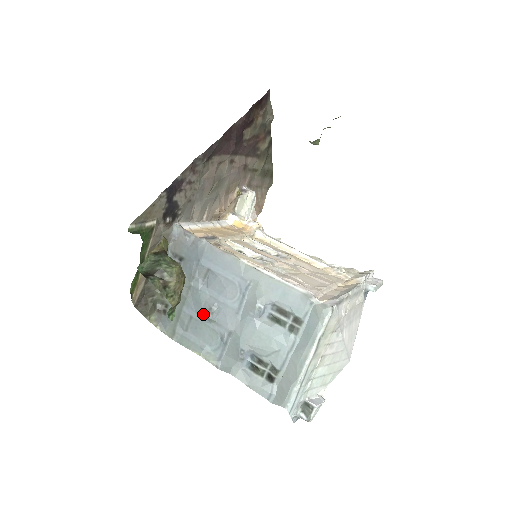
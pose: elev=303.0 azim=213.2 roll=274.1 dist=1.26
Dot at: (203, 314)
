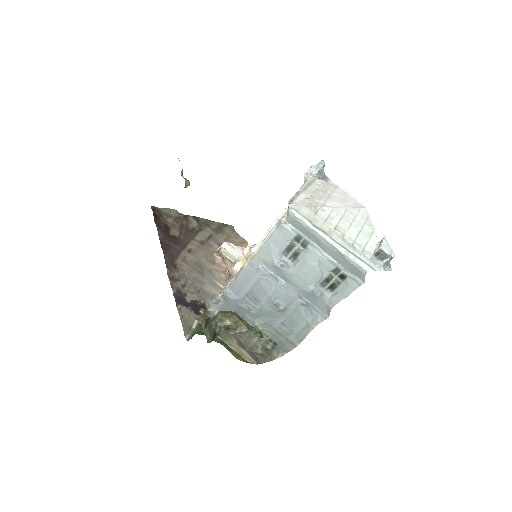
Dot at: (280, 313)
